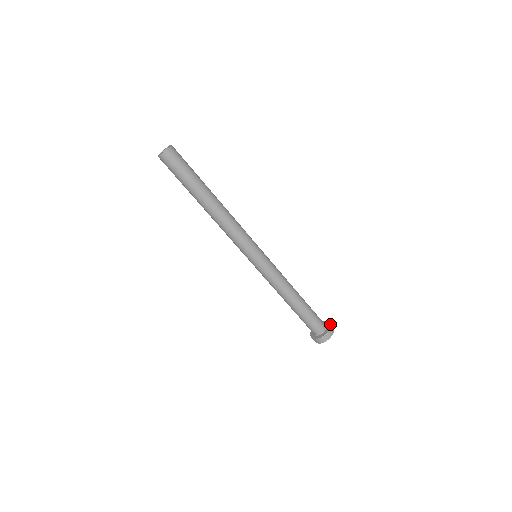
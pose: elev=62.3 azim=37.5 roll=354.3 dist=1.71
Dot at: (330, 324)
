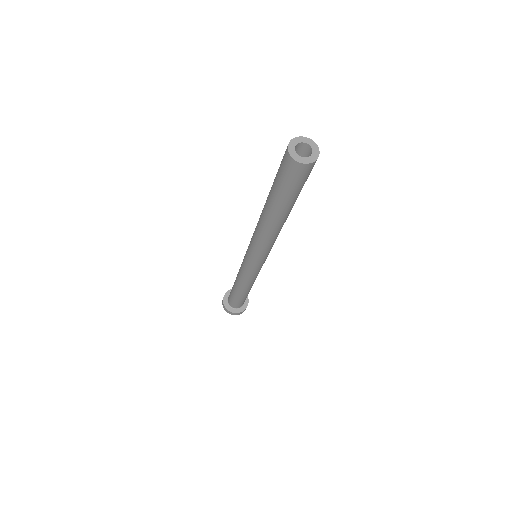
Dot at: occluded
